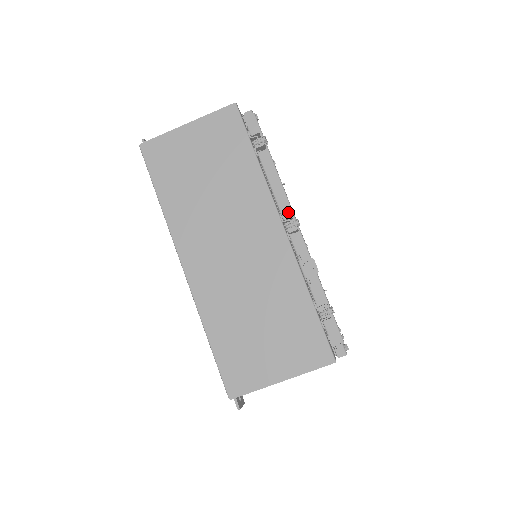
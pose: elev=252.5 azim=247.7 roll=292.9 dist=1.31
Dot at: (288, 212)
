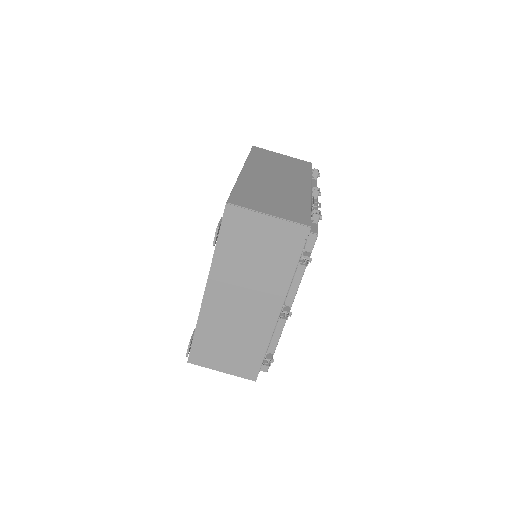
Dot at: occluded
